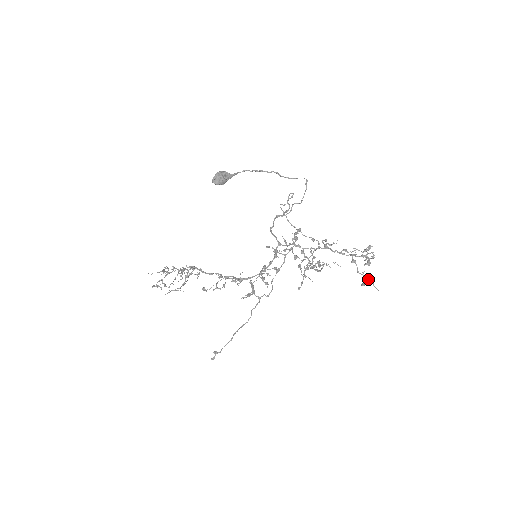
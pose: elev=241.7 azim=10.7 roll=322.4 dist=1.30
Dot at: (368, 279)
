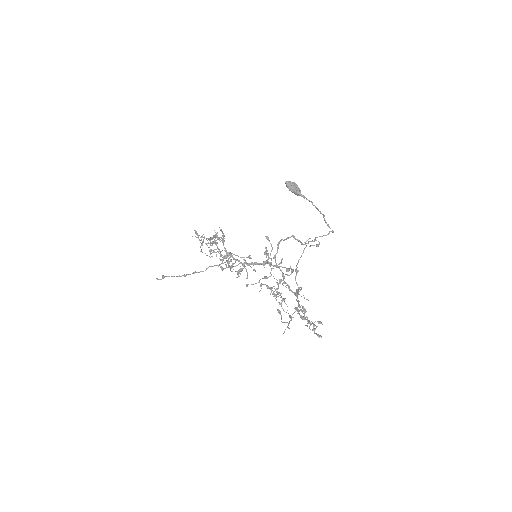
Dot at: occluded
